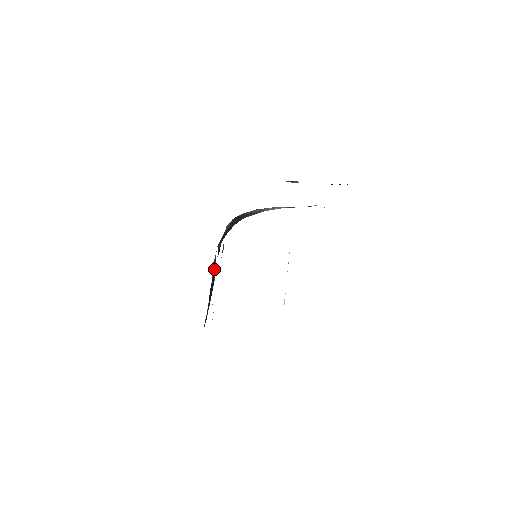
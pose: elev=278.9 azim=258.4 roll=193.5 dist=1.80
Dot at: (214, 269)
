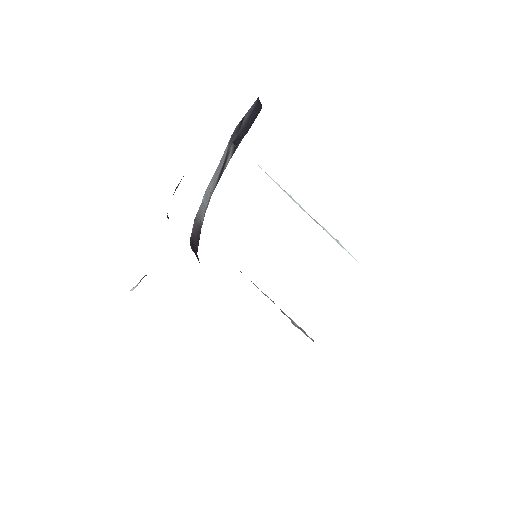
Dot at: occluded
